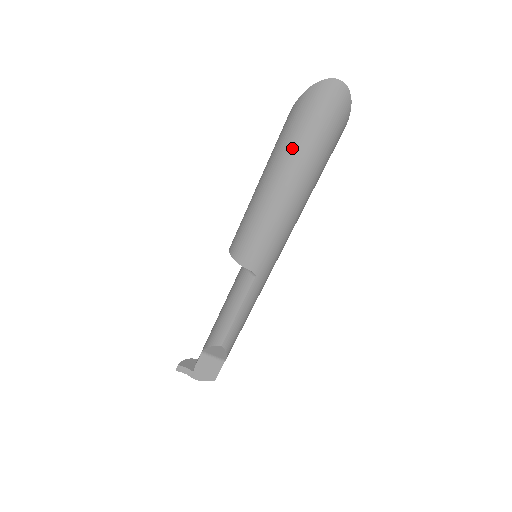
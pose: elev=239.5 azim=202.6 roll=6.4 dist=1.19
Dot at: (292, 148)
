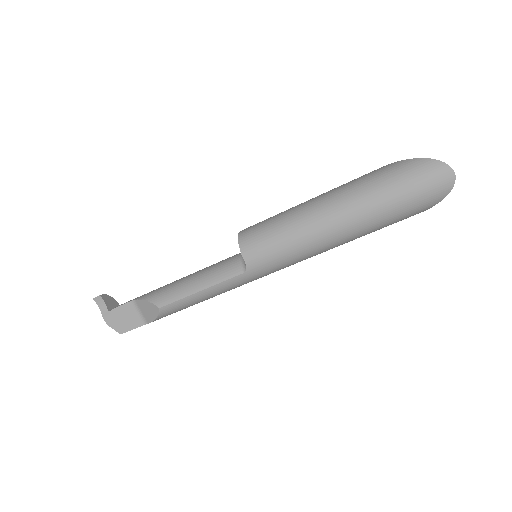
Dot at: (370, 193)
